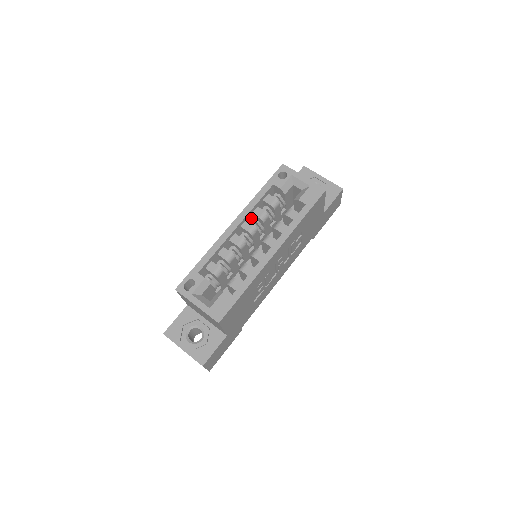
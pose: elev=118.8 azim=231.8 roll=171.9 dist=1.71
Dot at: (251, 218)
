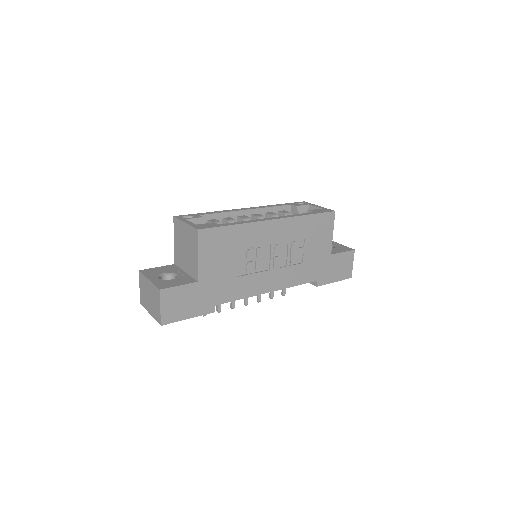
Dot at: occluded
